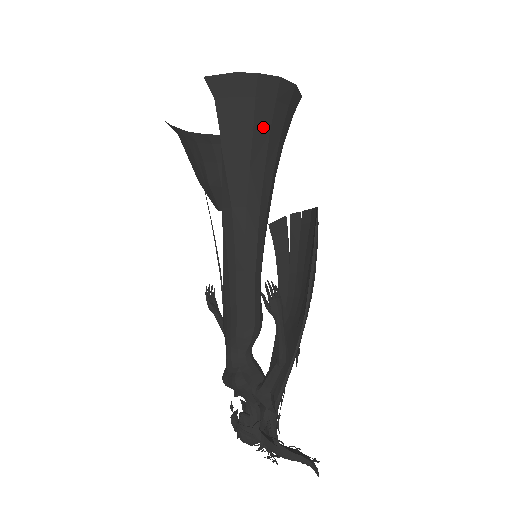
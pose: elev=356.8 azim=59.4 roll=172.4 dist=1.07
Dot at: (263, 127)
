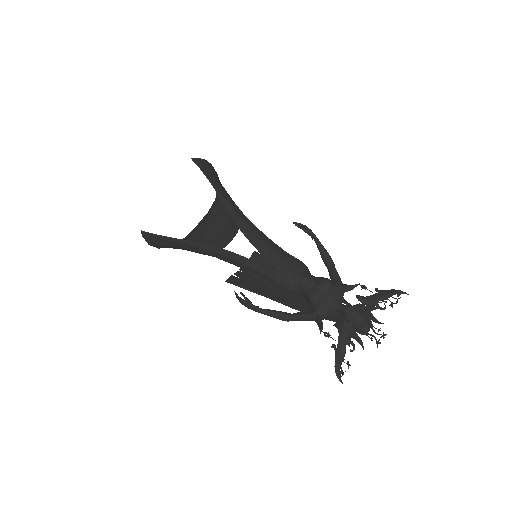
Dot at: occluded
